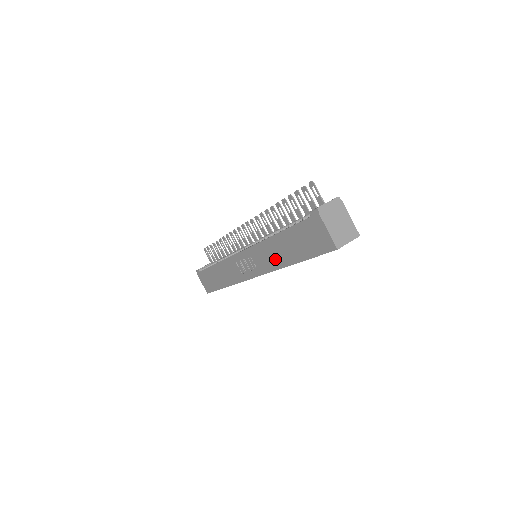
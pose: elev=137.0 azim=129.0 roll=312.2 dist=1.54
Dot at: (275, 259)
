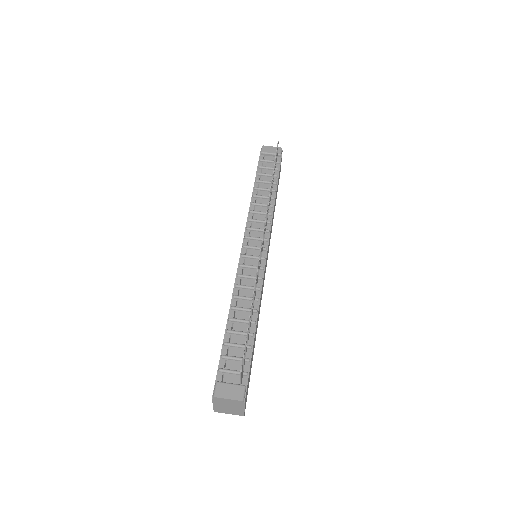
Dot at: occluded
